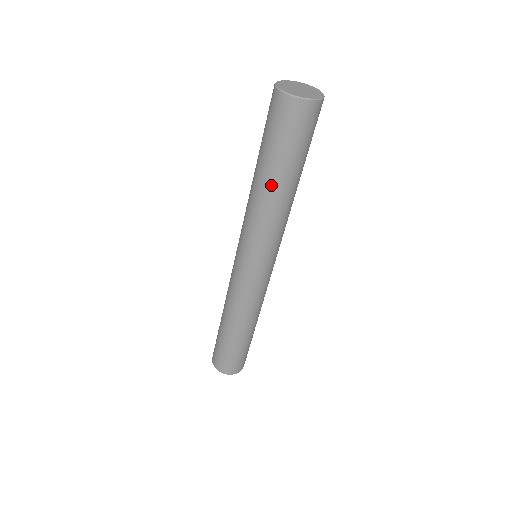
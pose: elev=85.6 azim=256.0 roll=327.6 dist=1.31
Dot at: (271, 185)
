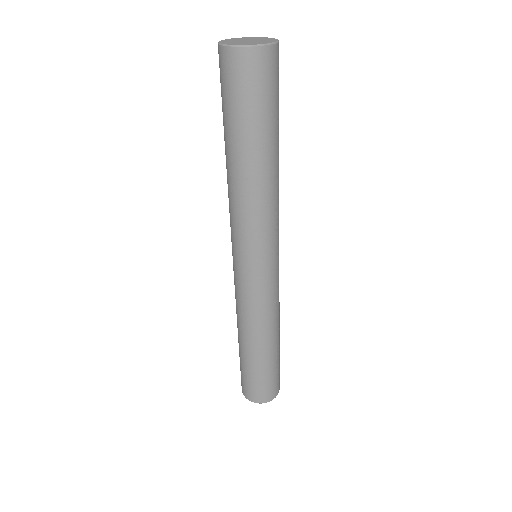
Dot at: (247, 163)
